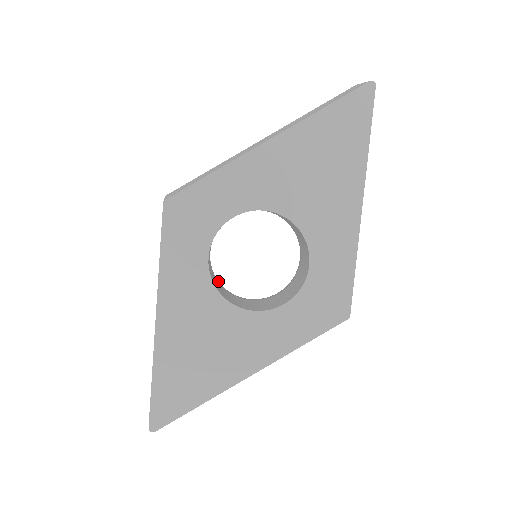
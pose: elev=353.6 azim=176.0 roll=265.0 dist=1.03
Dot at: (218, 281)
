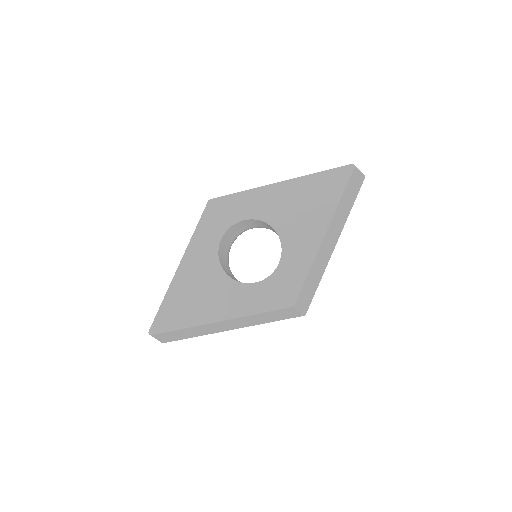
Dot at: (228, 265)
